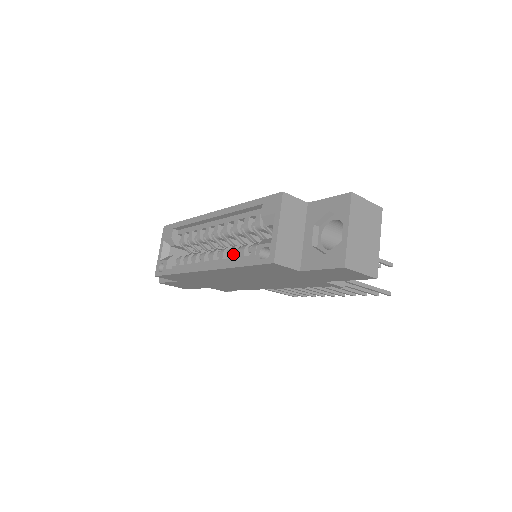
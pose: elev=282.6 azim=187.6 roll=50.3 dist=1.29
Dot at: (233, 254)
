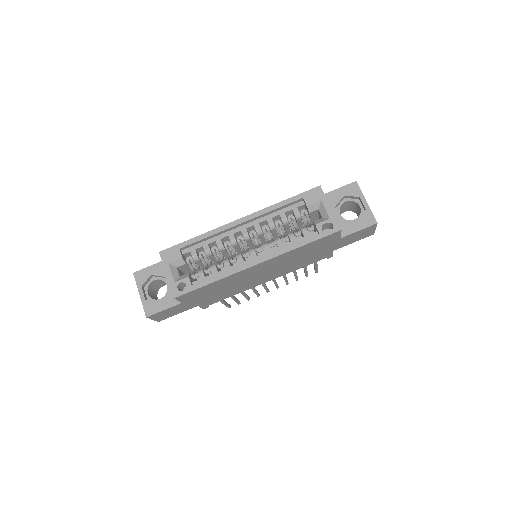
Dot at: occluded
